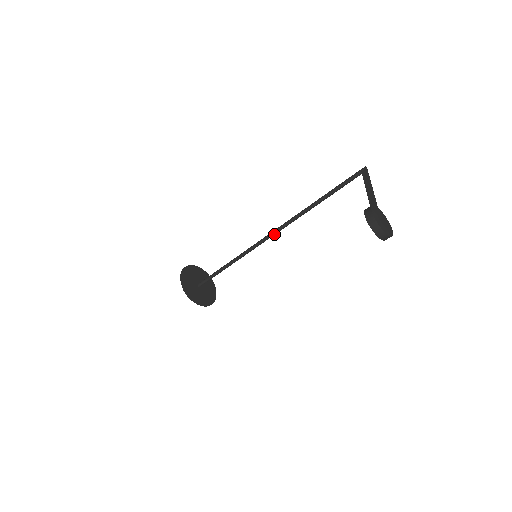
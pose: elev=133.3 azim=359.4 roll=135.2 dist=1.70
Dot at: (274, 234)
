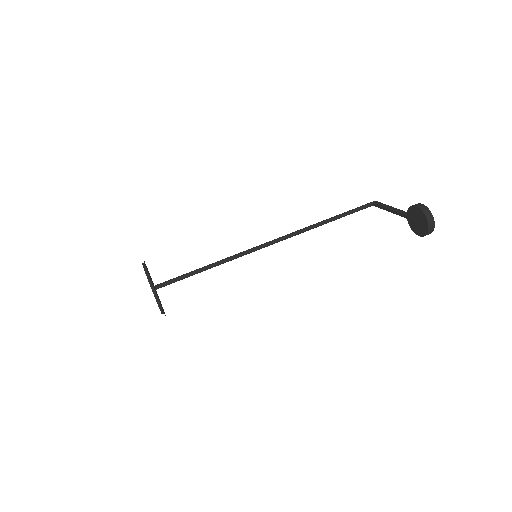
Dot at: (276, 242)
